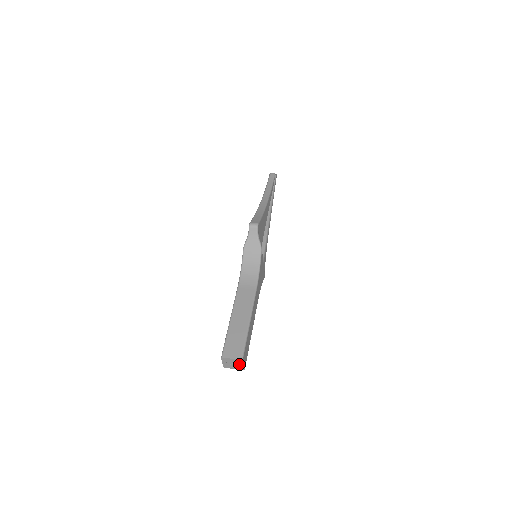
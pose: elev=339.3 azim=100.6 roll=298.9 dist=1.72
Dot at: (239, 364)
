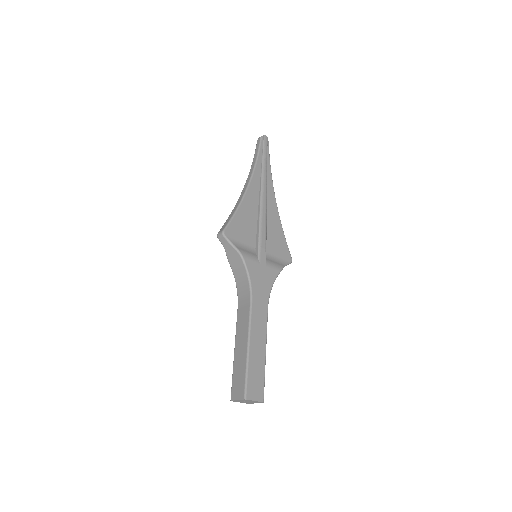
Dot at: (251, 401)
